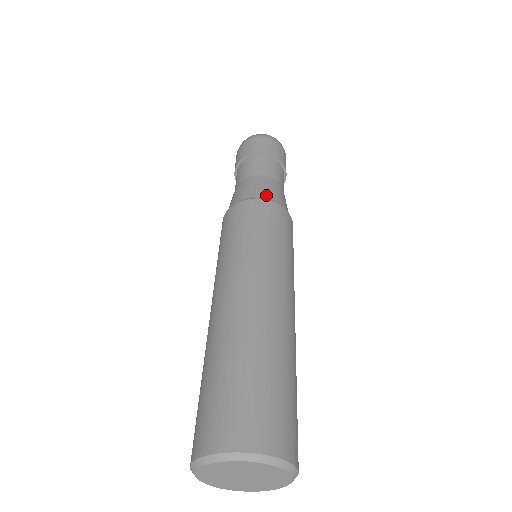
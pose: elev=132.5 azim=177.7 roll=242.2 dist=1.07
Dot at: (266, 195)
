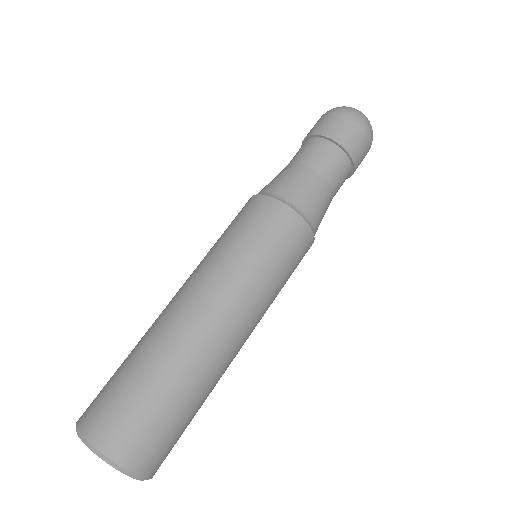
Dot at: (314, 218)
